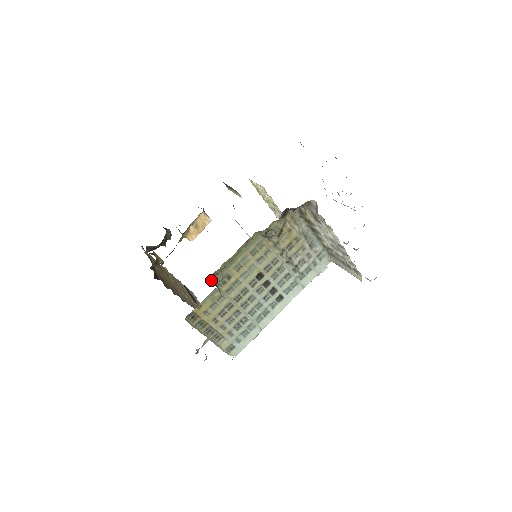
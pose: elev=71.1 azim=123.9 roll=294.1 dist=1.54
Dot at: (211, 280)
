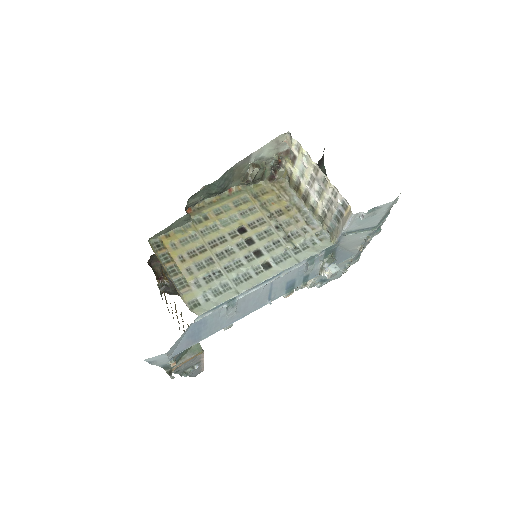
Dot at: (186, 212)
